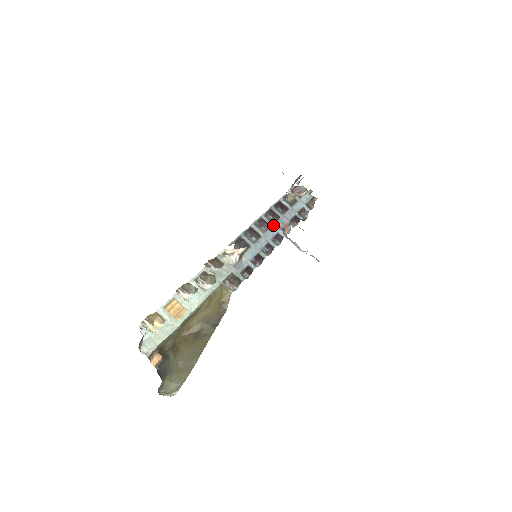
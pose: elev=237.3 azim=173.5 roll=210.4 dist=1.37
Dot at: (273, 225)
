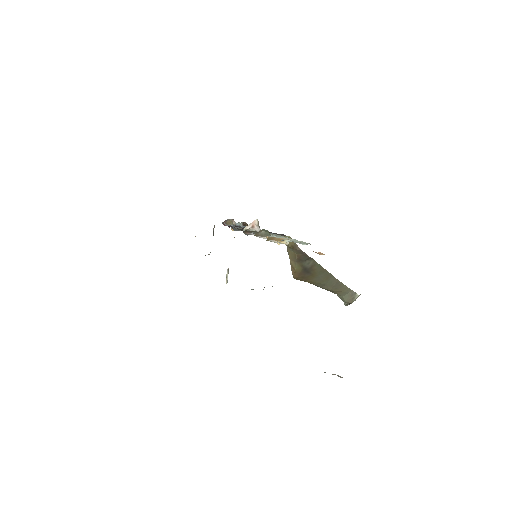
Dot at: occluded
